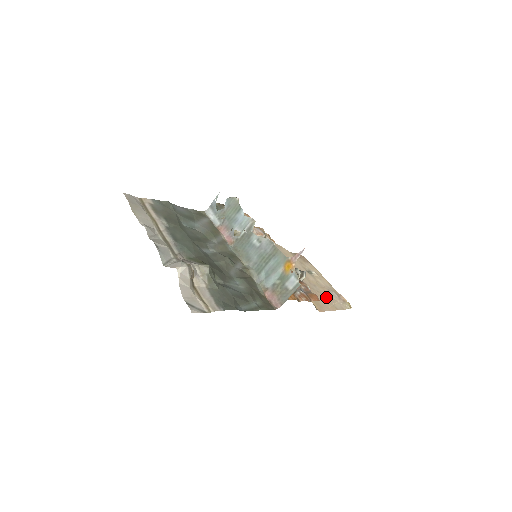
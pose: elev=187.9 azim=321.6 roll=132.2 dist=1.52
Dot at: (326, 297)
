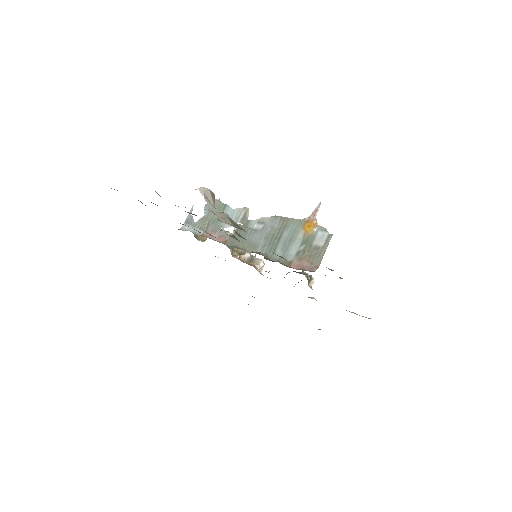
Dot at: occluded
